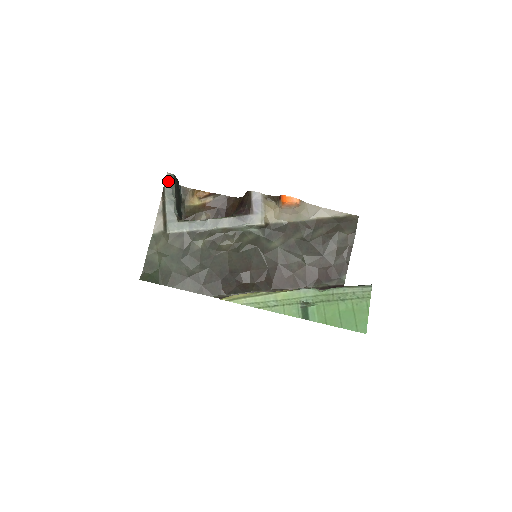
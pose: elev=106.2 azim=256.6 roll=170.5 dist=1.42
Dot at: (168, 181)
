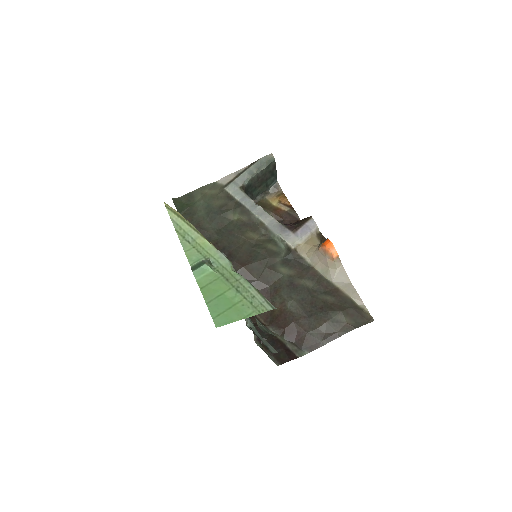
Dot at: (266, 158)
